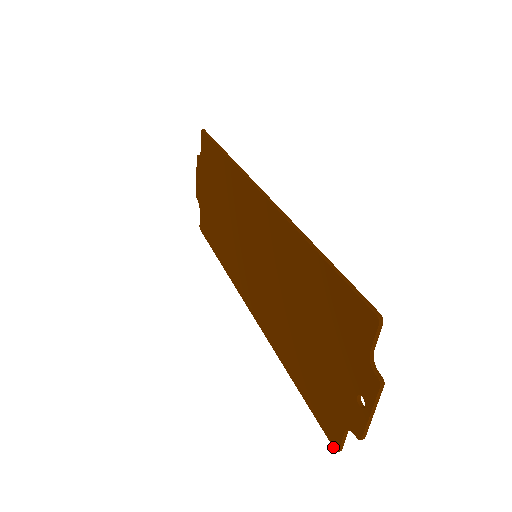
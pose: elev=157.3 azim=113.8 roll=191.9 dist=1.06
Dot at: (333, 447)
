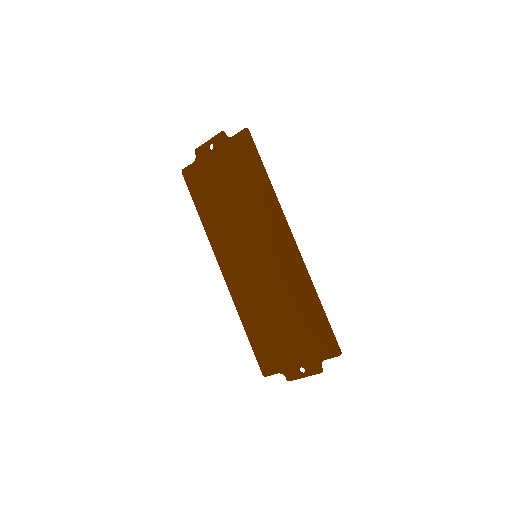
Dot at: (262, 374)
